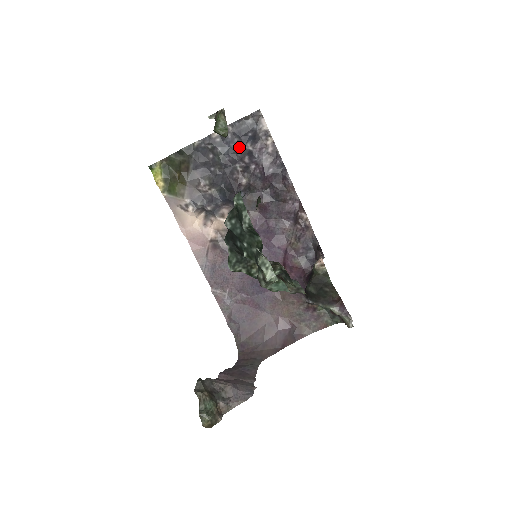
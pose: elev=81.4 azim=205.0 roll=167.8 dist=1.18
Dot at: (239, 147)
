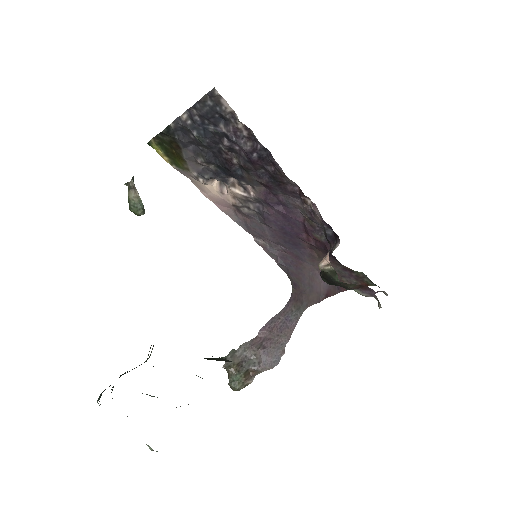
Dot at: (213, 129)
